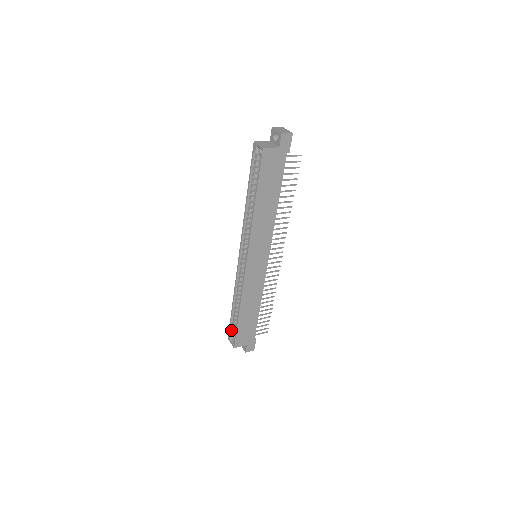
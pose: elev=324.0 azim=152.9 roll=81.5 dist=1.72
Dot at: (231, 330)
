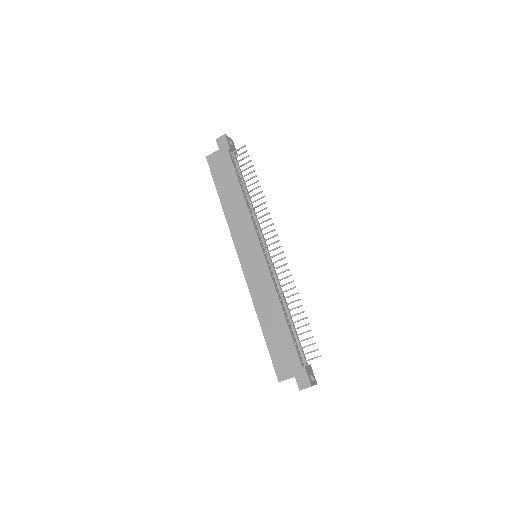
Dot at: occluded
